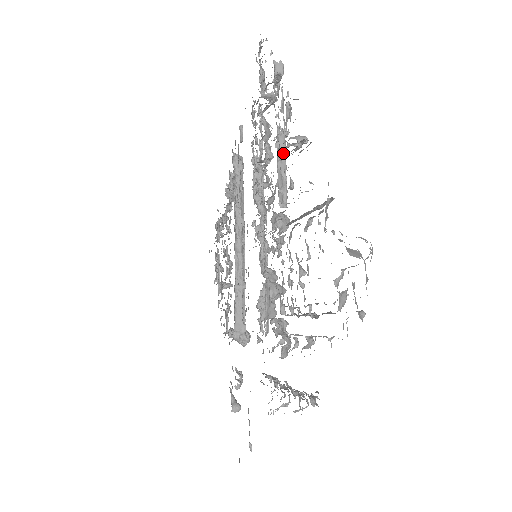
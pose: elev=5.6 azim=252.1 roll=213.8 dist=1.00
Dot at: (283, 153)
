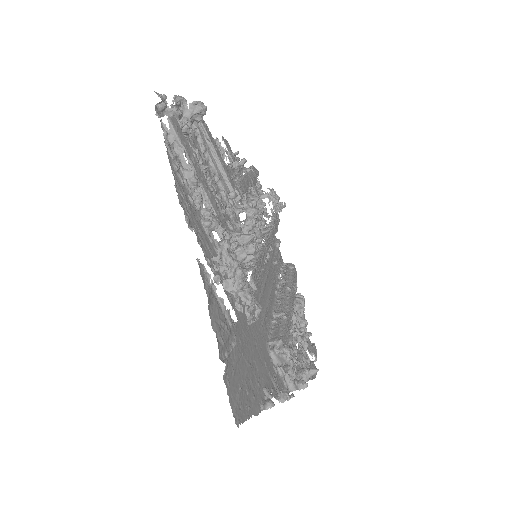
Dot at: (241, 179)
